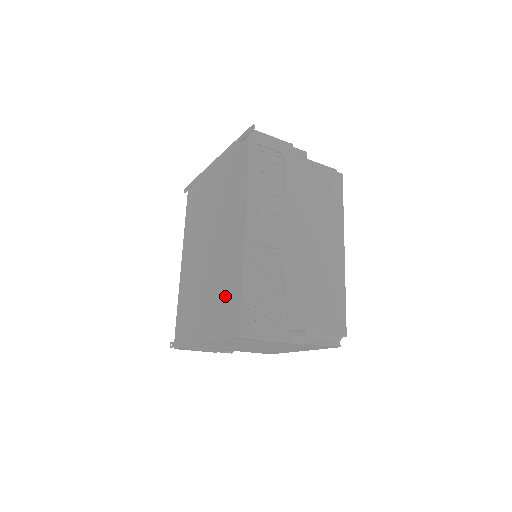
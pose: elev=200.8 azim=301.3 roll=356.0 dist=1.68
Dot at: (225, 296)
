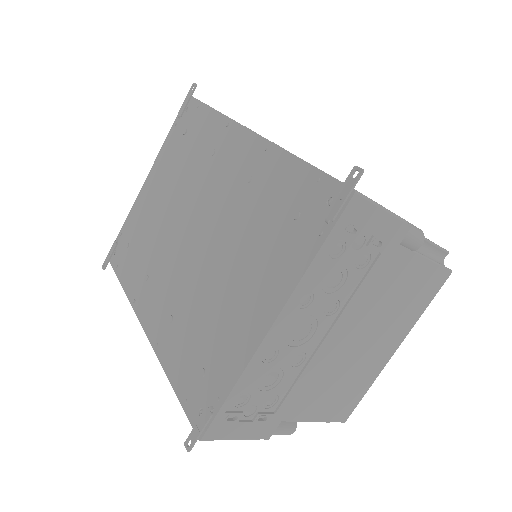
Dot at: (275, 213)
